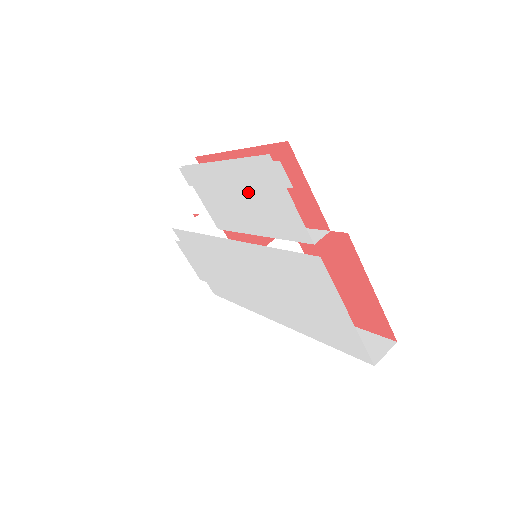
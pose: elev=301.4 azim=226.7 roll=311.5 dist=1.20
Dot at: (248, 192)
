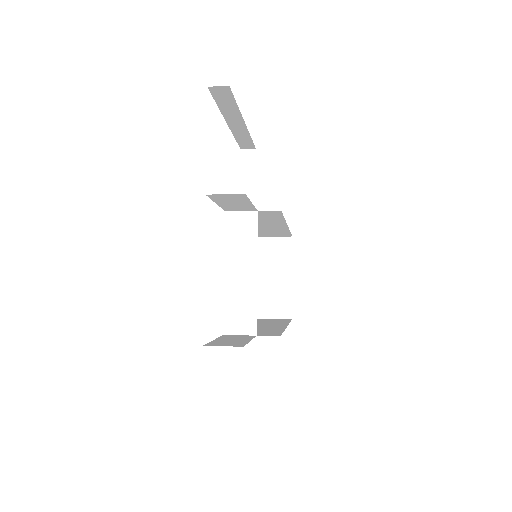
Dot at: occluded
